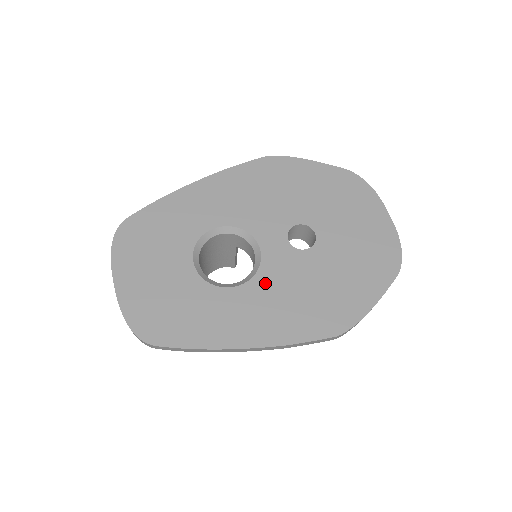
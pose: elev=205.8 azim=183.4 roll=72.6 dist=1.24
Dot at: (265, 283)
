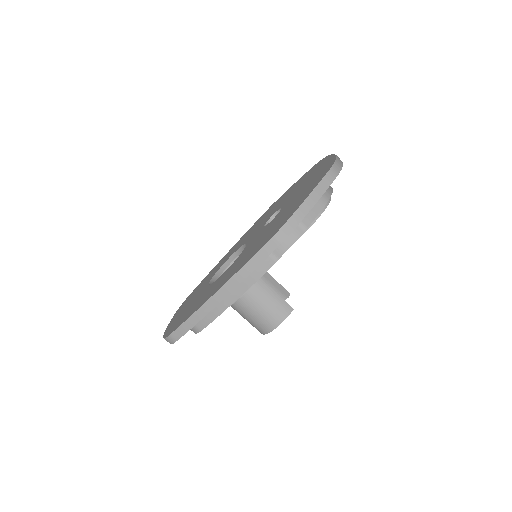
Dot at: (241, 255)
